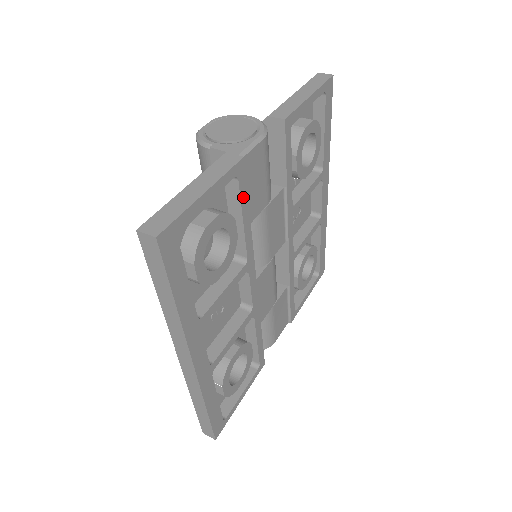
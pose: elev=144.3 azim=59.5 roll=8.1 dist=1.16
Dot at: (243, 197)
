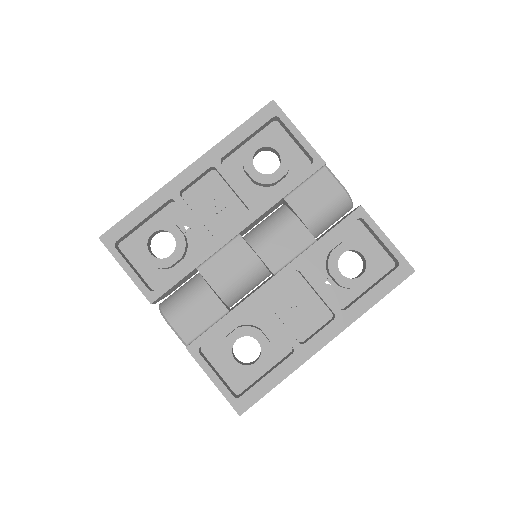
Dot at: (302, 176)
